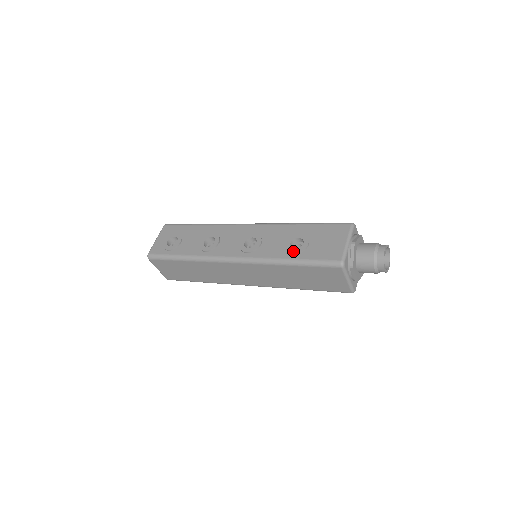
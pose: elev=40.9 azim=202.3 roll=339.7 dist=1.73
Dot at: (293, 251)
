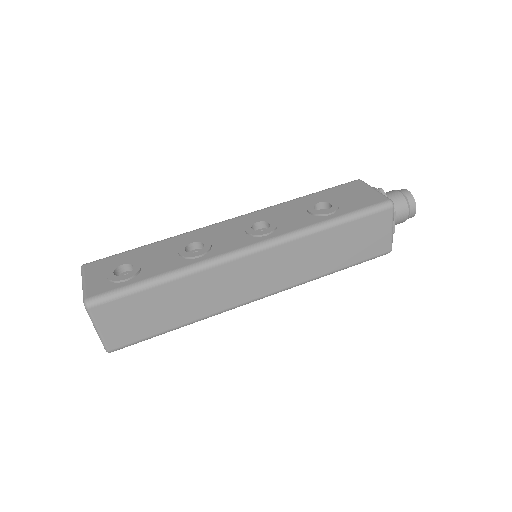
Dot at: (328, 211)
